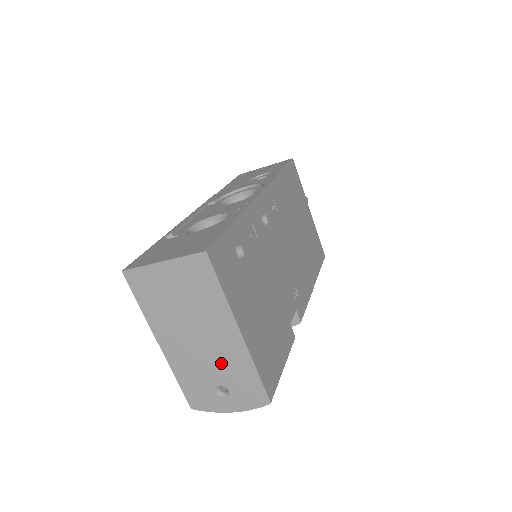
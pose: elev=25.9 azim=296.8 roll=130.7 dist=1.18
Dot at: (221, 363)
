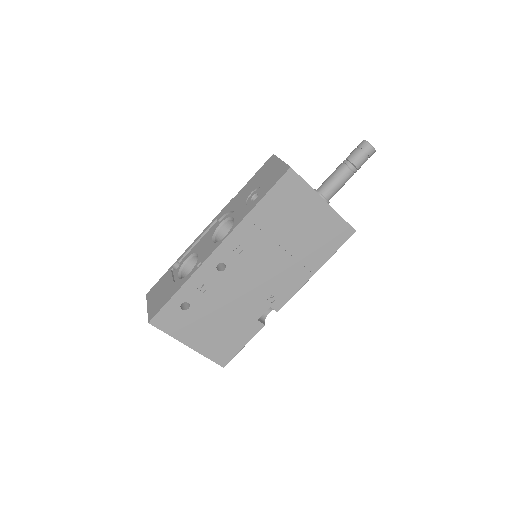
Dot at: occluded
